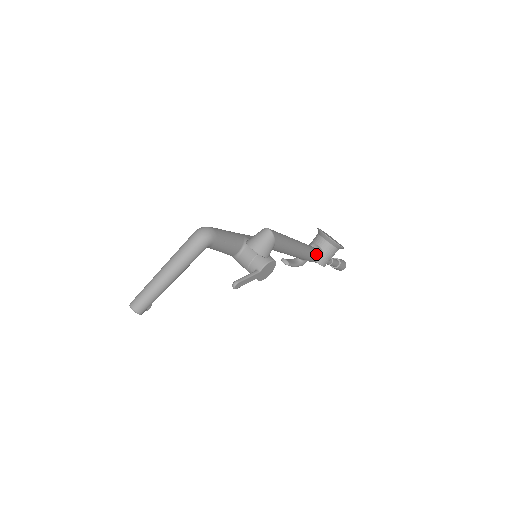
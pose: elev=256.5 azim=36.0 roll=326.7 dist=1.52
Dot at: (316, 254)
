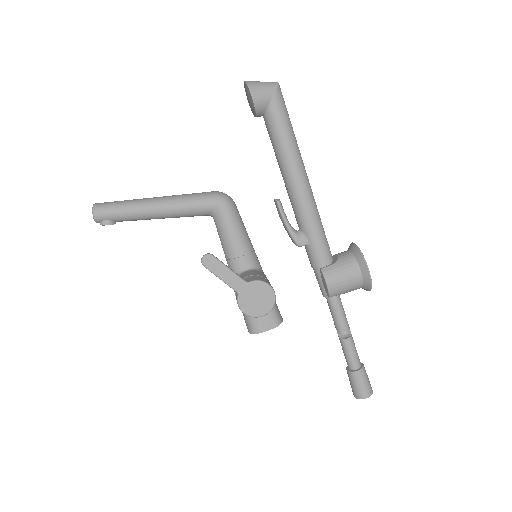
Dot at: (325, 246)
